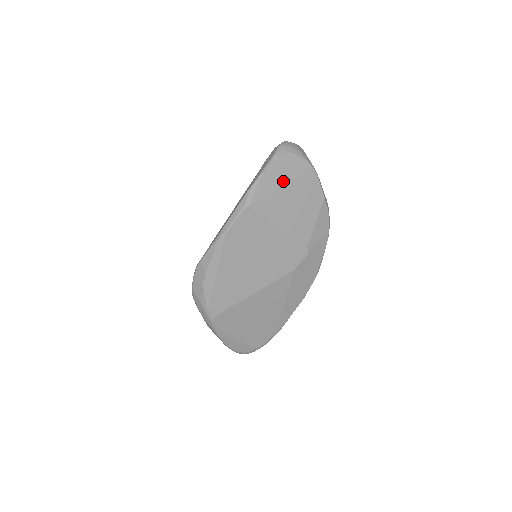
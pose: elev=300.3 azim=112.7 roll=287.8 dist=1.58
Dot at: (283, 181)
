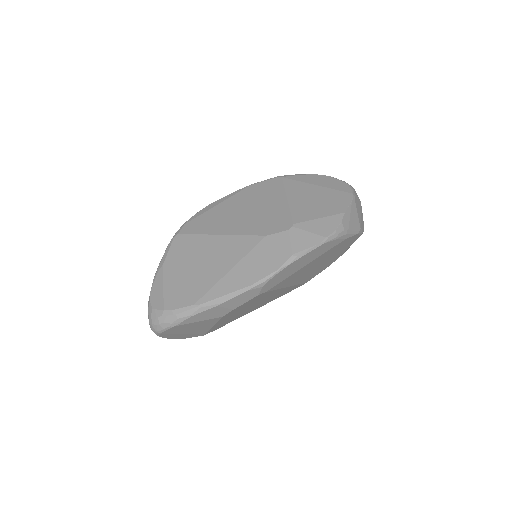
Dot at: (321, 184)
